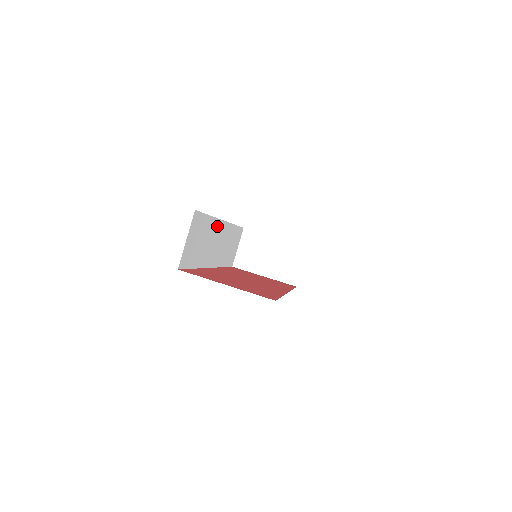
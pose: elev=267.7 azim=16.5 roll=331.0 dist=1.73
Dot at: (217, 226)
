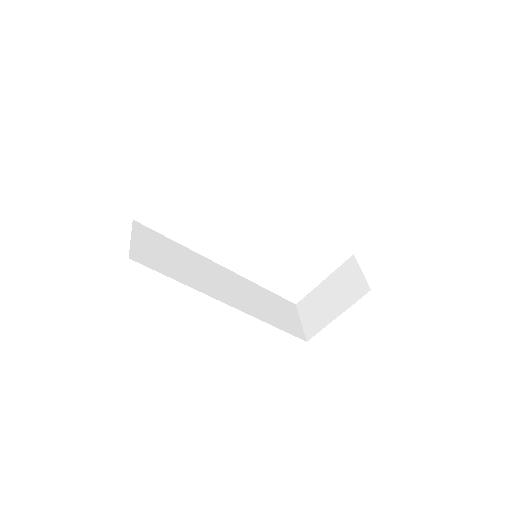
Dot at: (208, 264)
